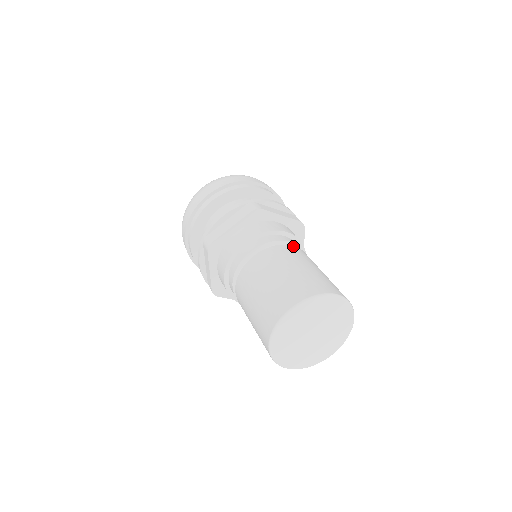
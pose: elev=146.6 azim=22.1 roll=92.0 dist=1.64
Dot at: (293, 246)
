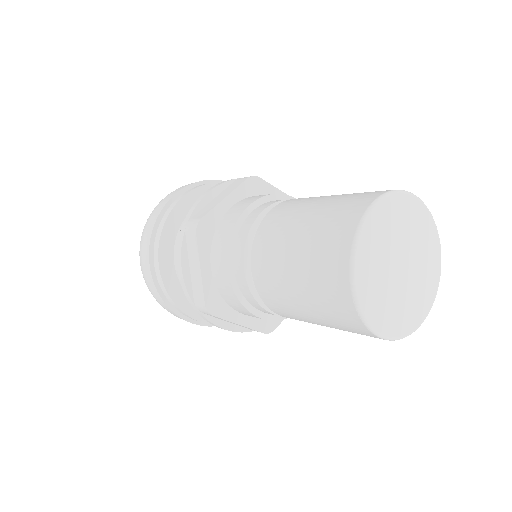
Dot at: occluded
